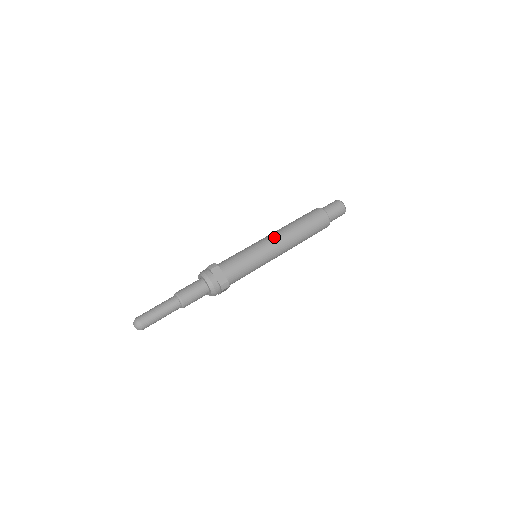
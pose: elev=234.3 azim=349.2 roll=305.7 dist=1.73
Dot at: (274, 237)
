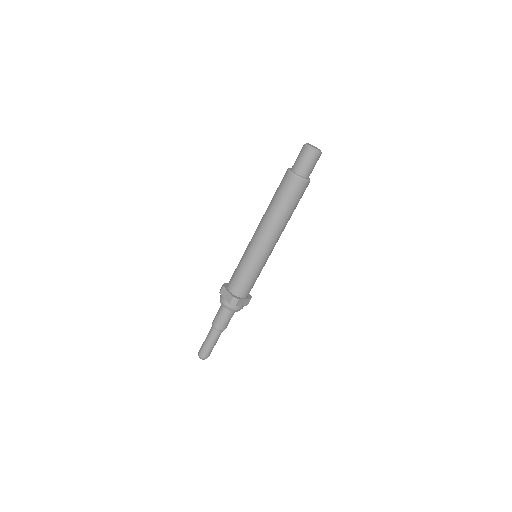
Dot at: (255, 232)
